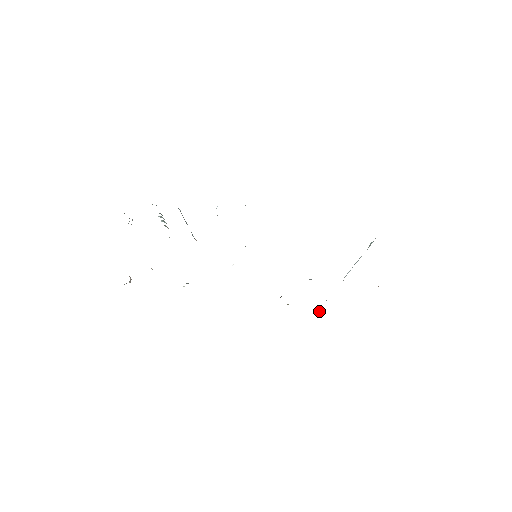
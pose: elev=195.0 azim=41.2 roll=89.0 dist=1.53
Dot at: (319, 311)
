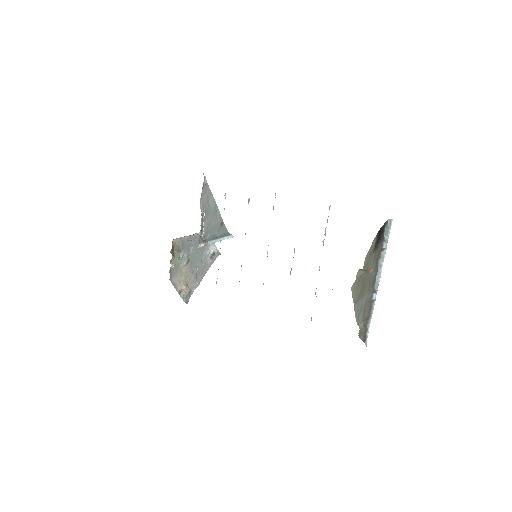
Dot at: (365, 343)
